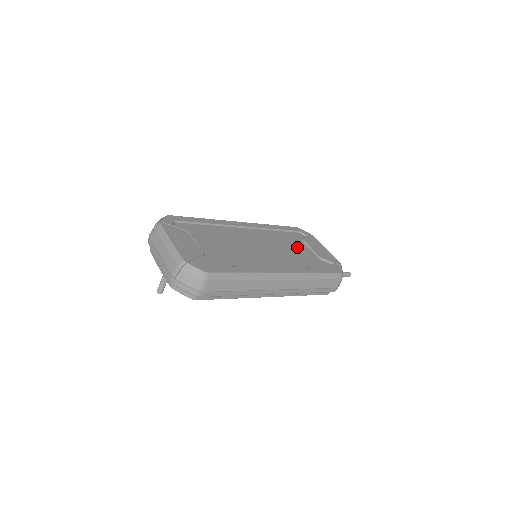
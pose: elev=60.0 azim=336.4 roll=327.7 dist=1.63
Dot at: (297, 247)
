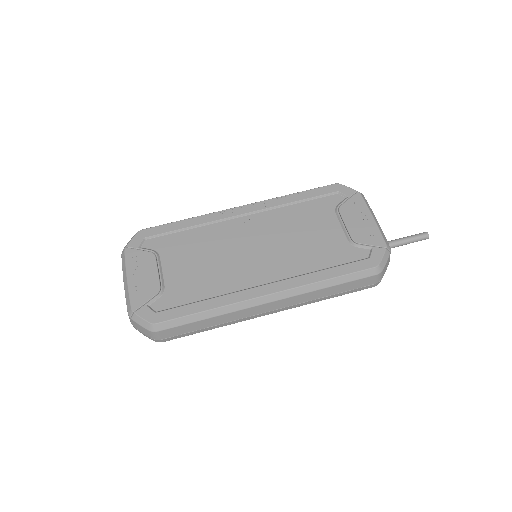
Dot at: (319, 229)
